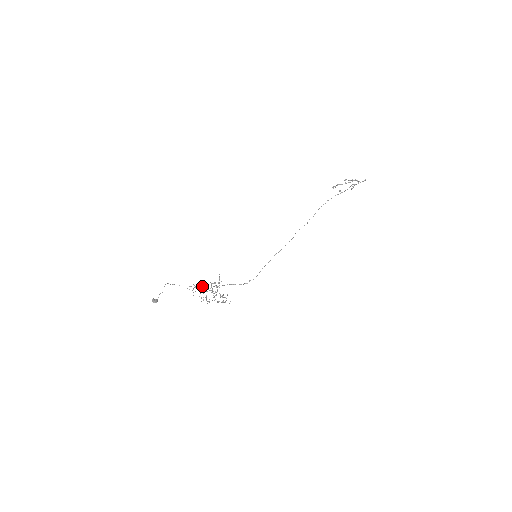
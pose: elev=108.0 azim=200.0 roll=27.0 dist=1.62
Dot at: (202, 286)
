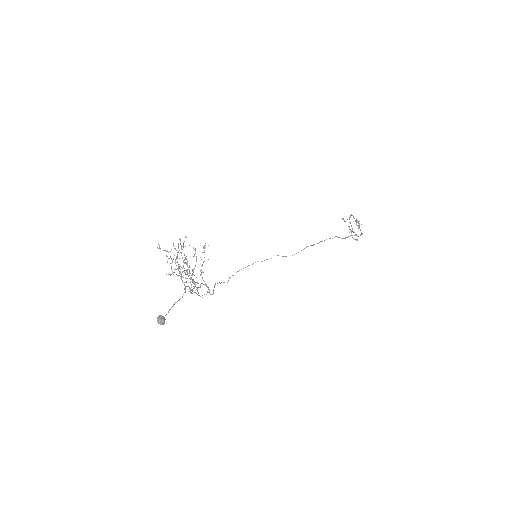
Dot at: (182, 246)
